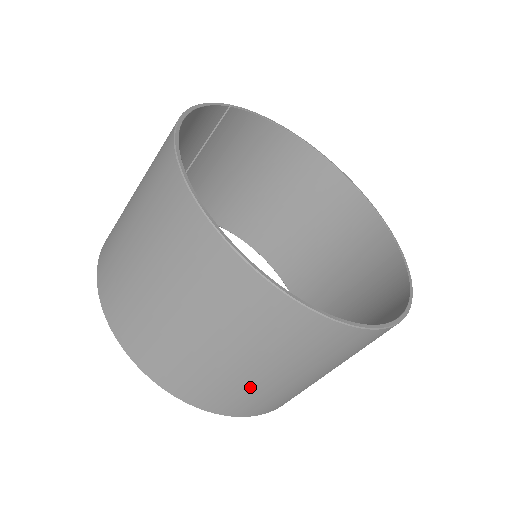
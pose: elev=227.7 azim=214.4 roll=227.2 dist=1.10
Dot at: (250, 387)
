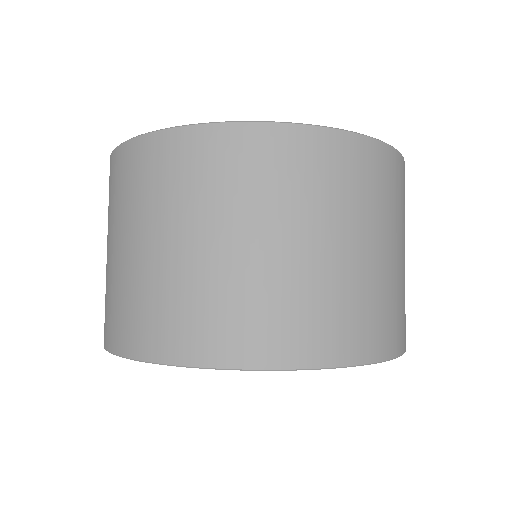
Dot at: (144, 282)
